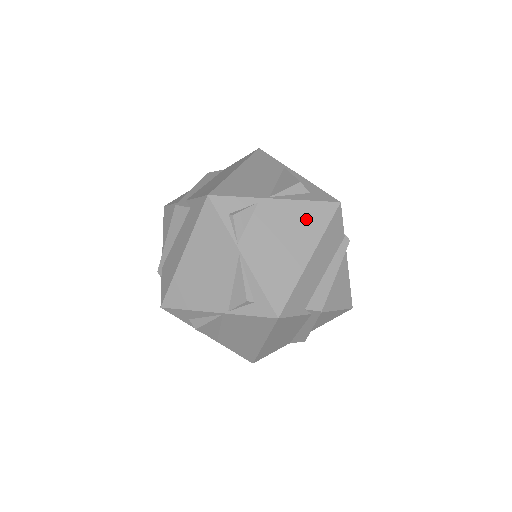
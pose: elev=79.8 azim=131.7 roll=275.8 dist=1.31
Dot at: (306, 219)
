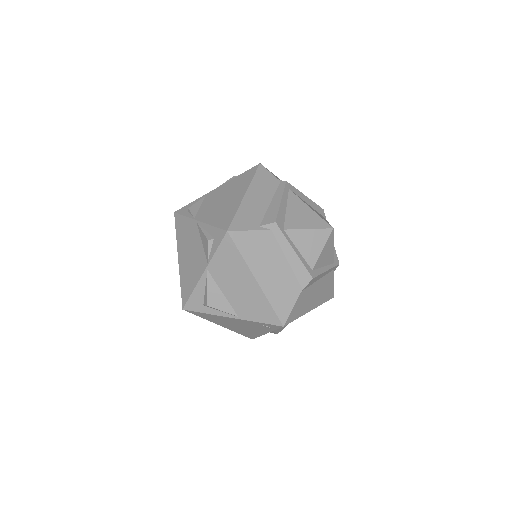
Dot at: (238, 183)
